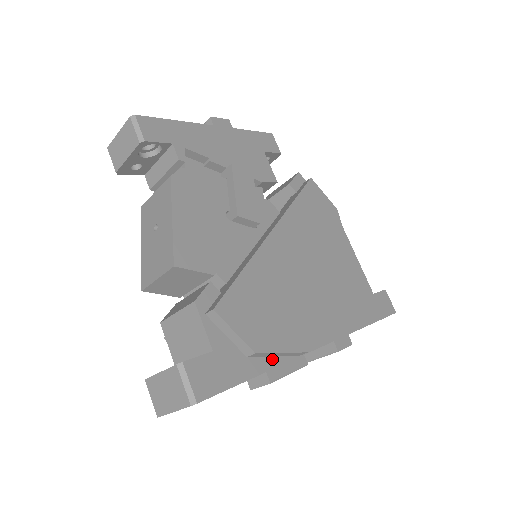
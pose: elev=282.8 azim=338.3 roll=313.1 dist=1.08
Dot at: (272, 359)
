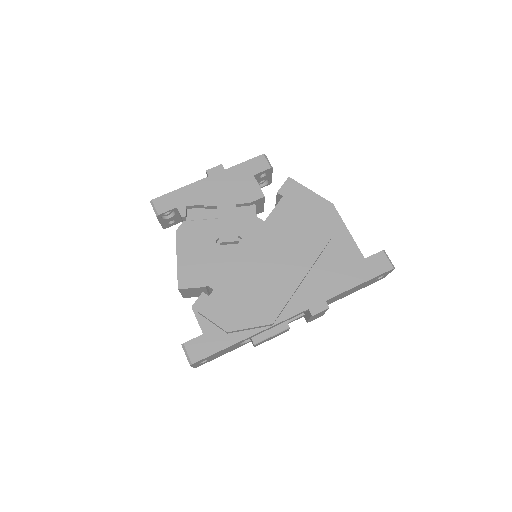
Dot at: (248, 332)
